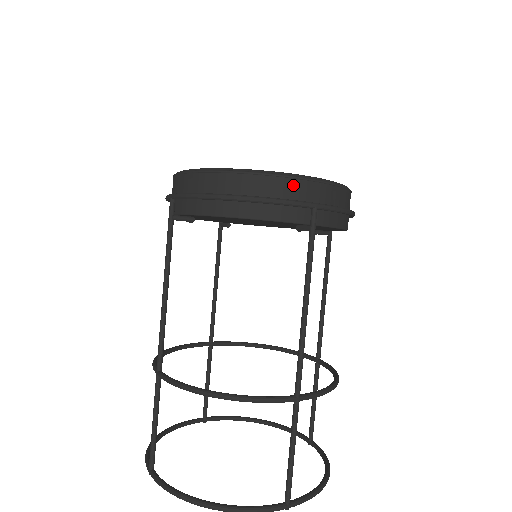
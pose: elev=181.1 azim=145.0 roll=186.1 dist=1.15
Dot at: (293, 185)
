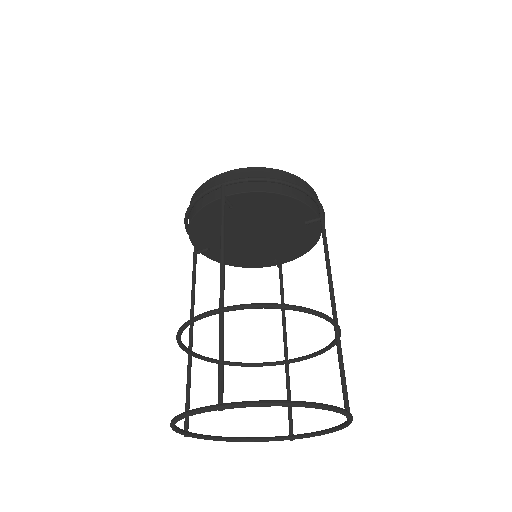
Dot at: (212, 182)
